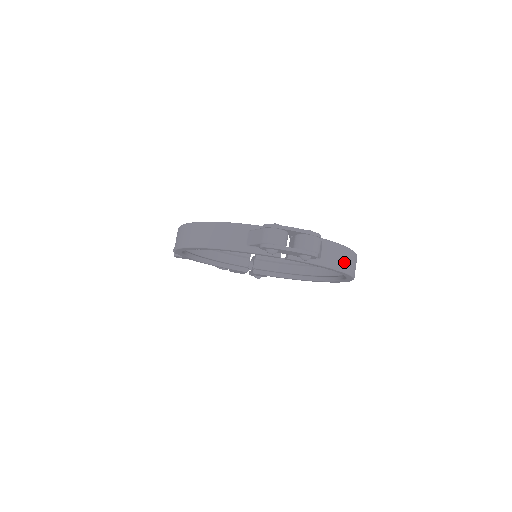
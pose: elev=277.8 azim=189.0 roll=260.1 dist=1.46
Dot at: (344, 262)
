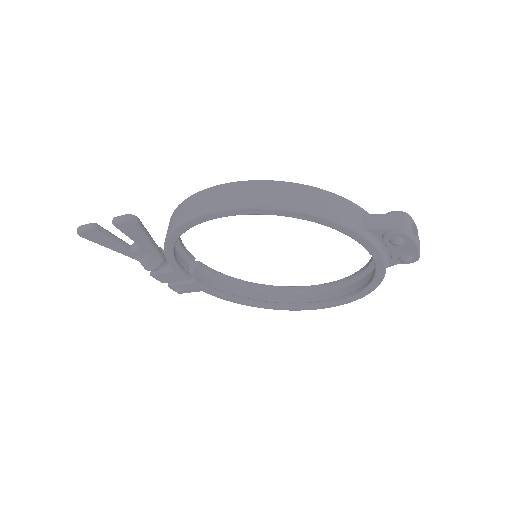
Dot at: occluded
